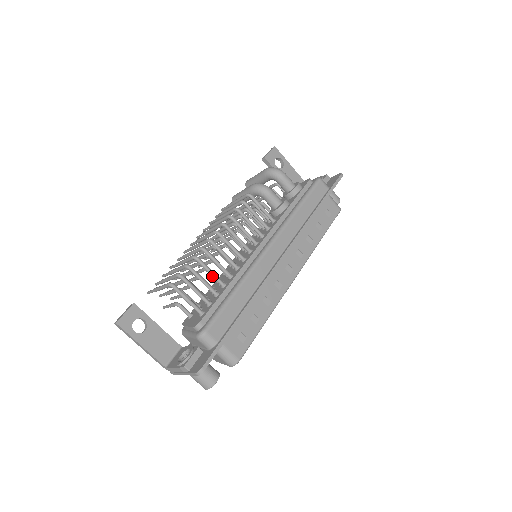
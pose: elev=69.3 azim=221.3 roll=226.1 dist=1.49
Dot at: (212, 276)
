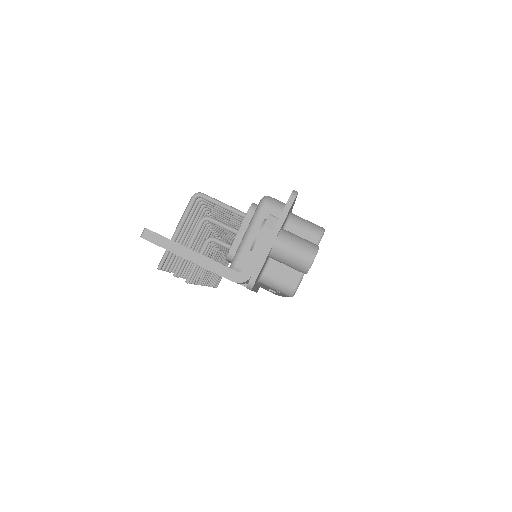
Dot at: occluded
